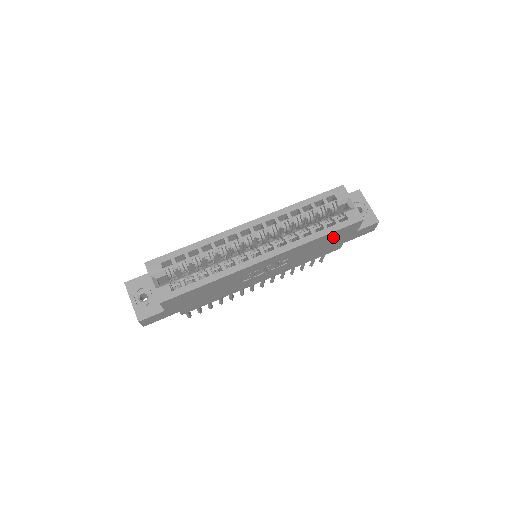
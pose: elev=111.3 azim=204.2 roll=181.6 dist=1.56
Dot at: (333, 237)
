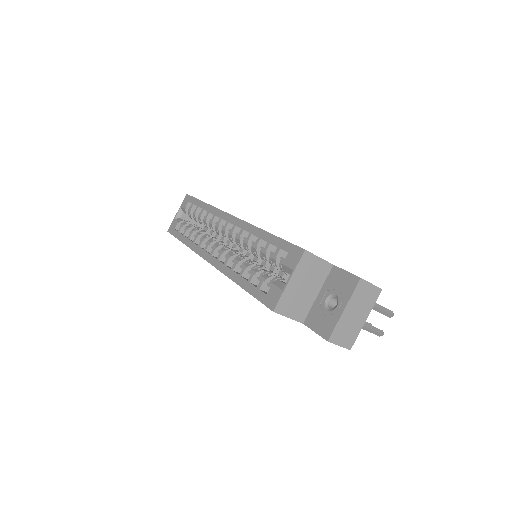
Dot at: occluded
